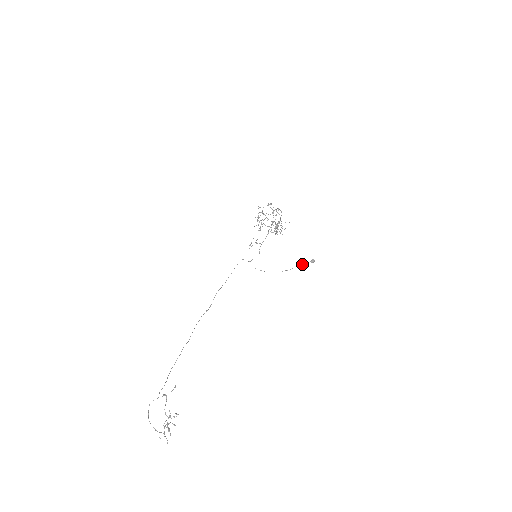
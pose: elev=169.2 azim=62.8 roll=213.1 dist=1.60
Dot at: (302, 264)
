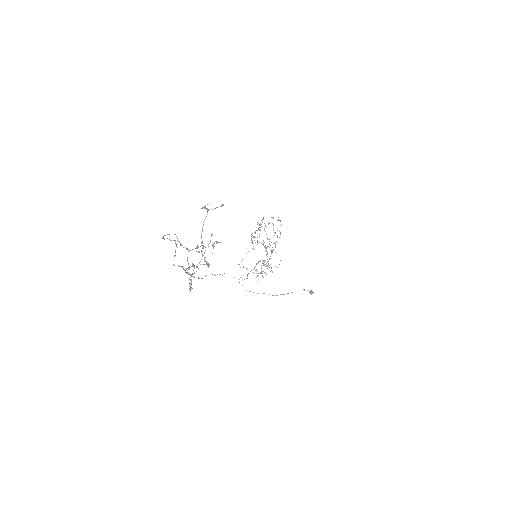
Dot at: occluded
